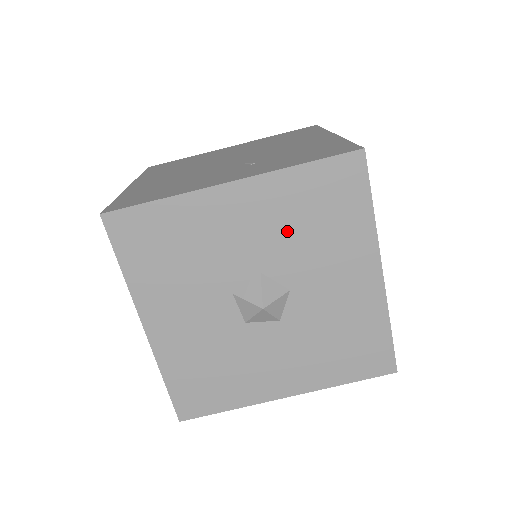
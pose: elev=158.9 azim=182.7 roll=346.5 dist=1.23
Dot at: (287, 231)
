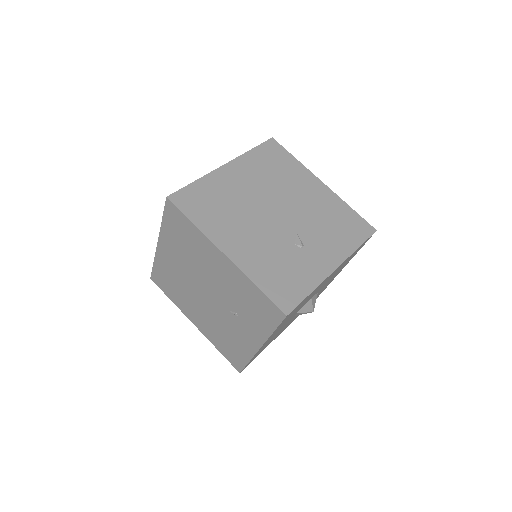
Dot at: occluded
